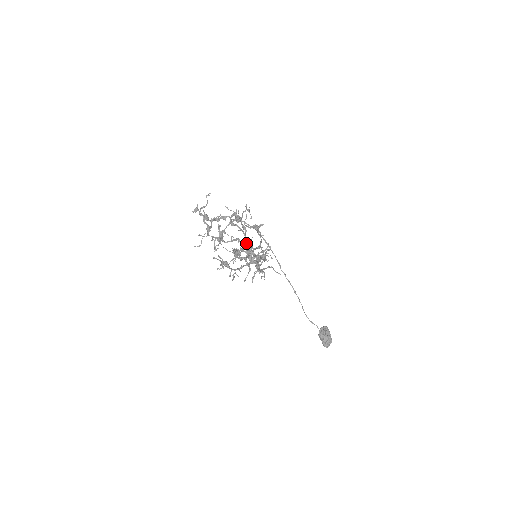
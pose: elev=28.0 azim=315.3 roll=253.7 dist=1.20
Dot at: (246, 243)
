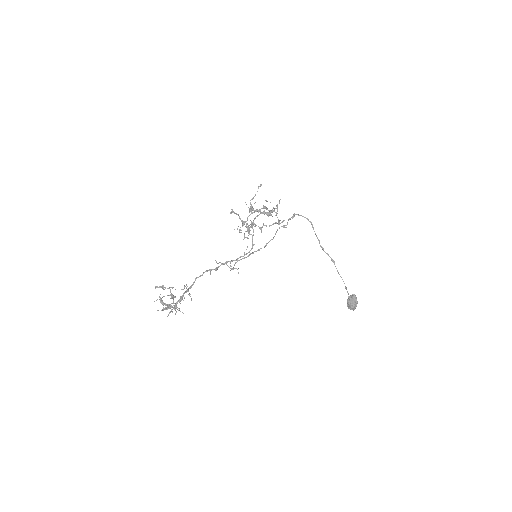
Dot at: (164, 296)
